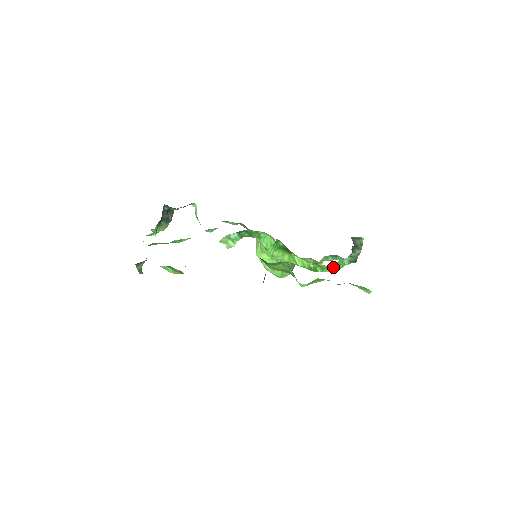
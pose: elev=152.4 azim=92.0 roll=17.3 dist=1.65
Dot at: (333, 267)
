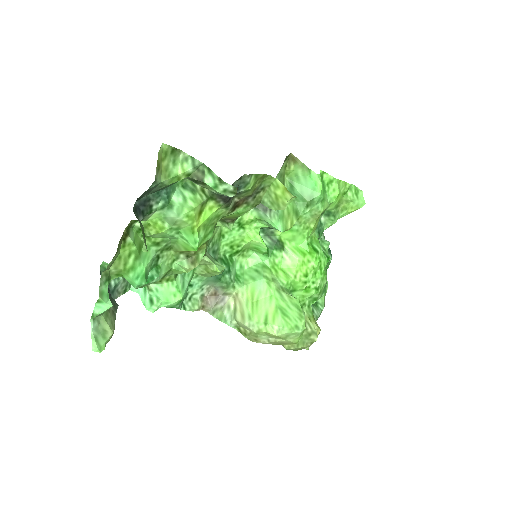
Dot at: (323, 252)
